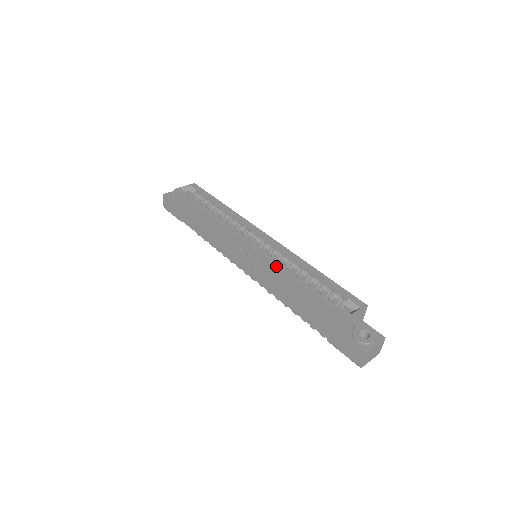
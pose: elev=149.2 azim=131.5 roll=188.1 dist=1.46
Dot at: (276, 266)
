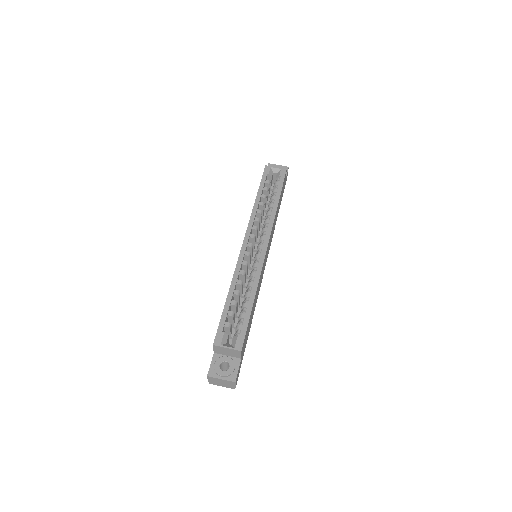
Dot at: (234, 273)
